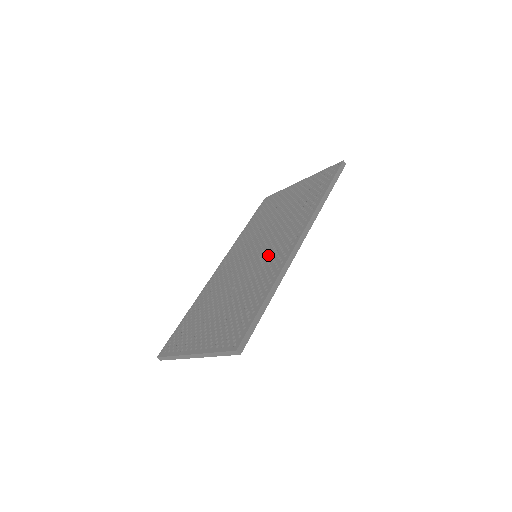
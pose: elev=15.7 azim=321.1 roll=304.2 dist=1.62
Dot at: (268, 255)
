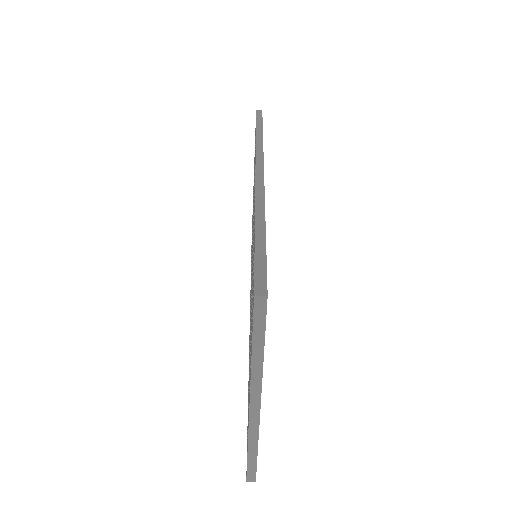
Dot at: occluded
